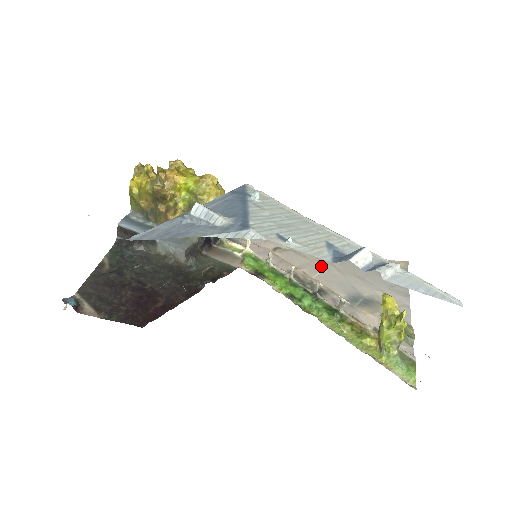
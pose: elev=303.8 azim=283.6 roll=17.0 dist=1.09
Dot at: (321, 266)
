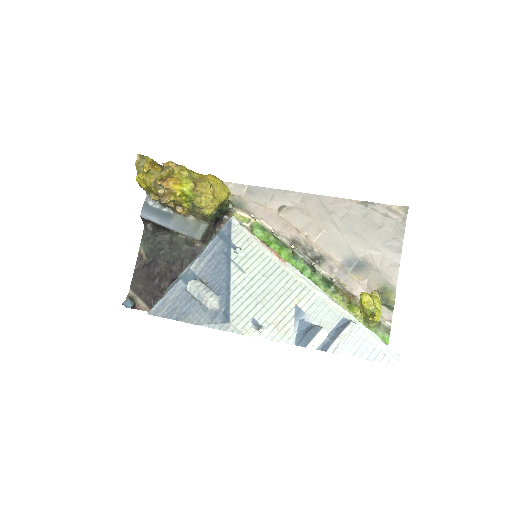
Dot at: (322, 226)
